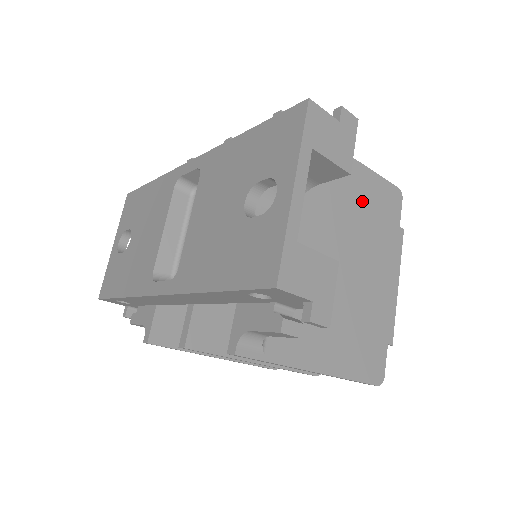
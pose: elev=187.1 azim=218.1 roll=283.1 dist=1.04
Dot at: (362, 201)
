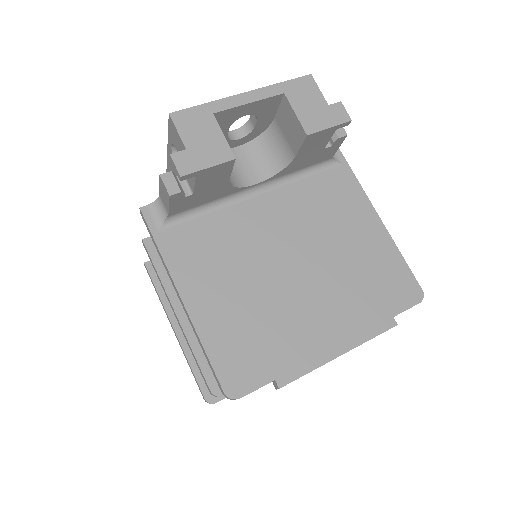
Dot at: (362, 254)
